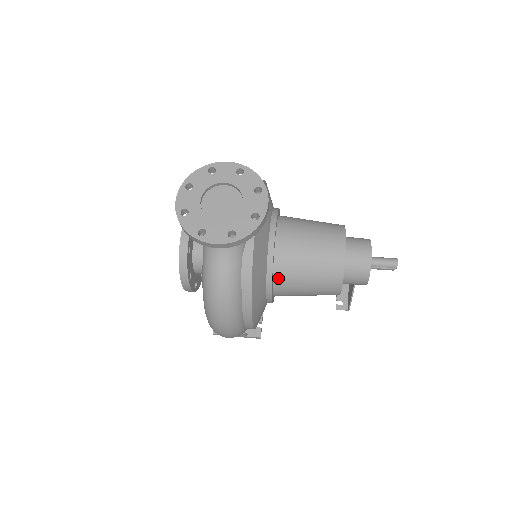
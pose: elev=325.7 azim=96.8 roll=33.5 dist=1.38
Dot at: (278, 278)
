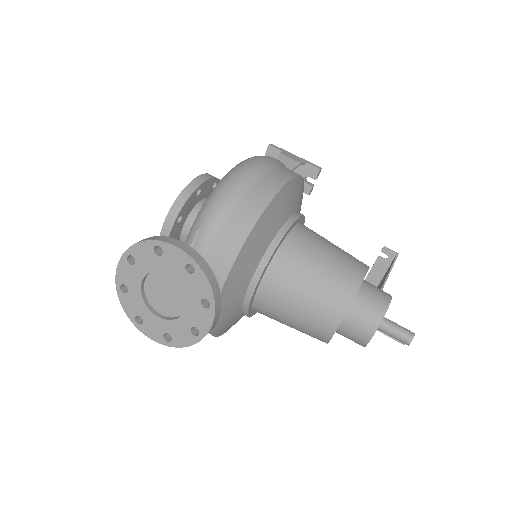
Dot at: (258, 312)
